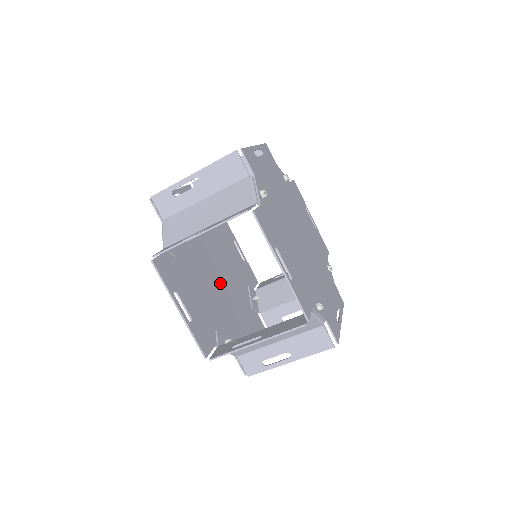
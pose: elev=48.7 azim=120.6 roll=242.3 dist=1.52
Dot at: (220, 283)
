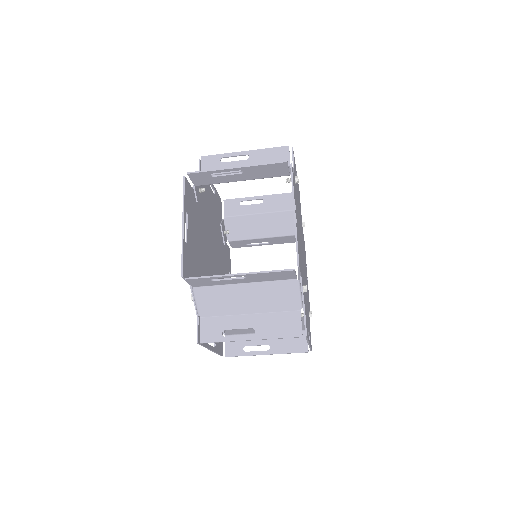
Dot at: (214, 265)
